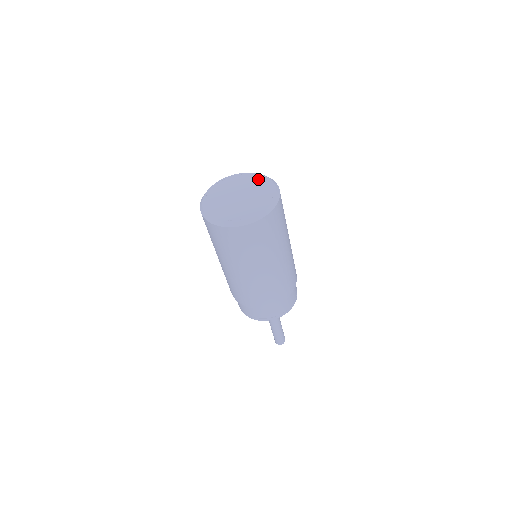
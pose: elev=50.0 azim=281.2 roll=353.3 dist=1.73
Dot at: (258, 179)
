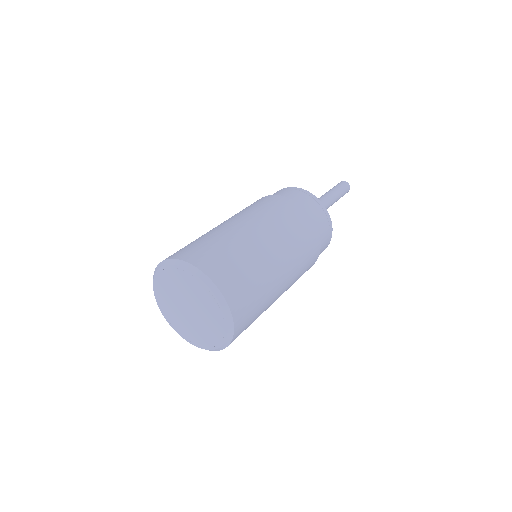
Dot at: (186, 278)
